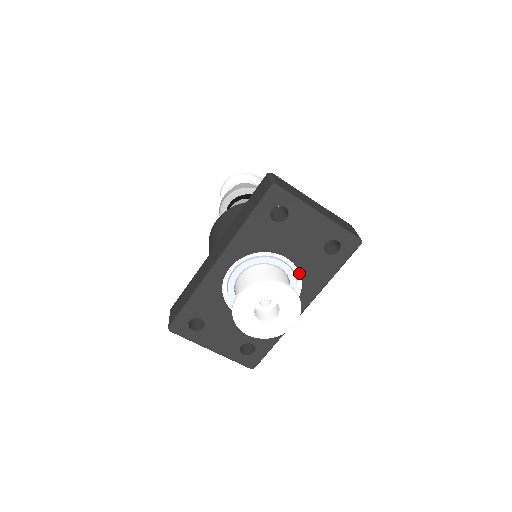
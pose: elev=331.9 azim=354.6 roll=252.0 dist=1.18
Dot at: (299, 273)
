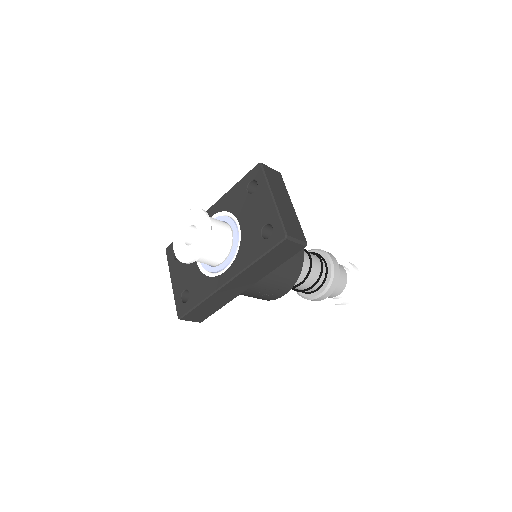
Dot at: (240, 243)
